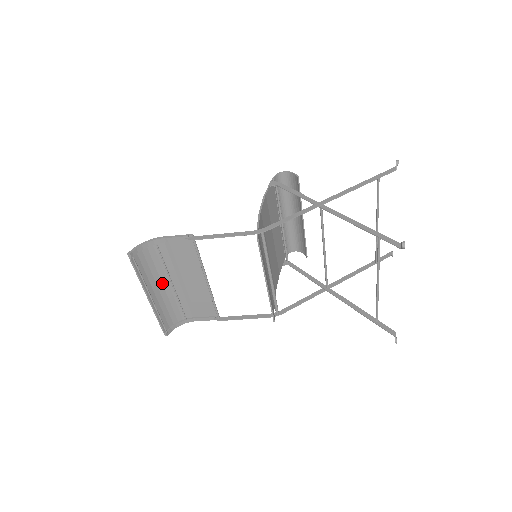
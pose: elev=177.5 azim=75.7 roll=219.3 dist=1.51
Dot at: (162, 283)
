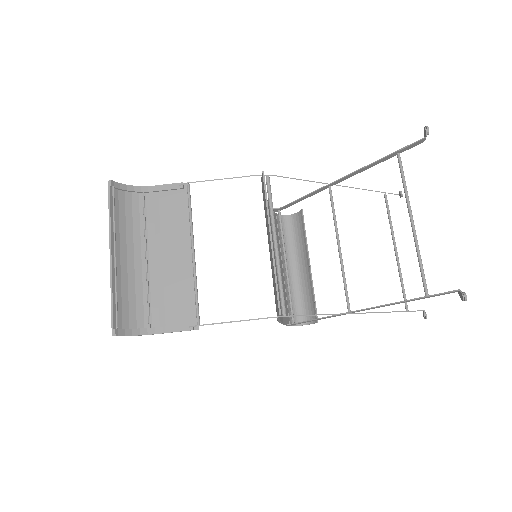
Dot at: (134, 251)
